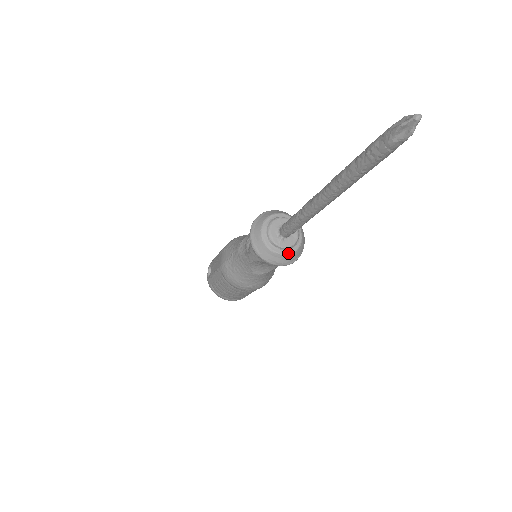
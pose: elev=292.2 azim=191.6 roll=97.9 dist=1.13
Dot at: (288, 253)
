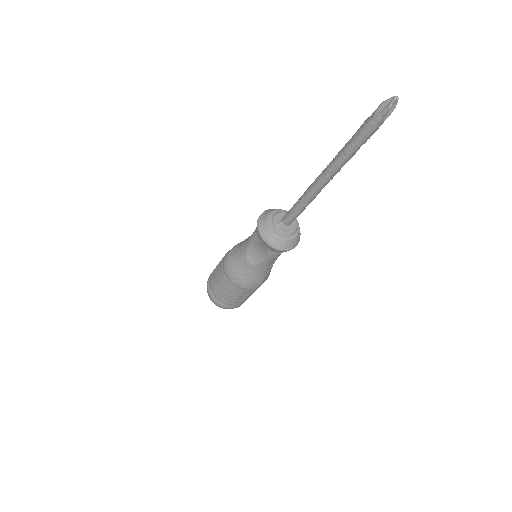
Dot at: (280, 236)
